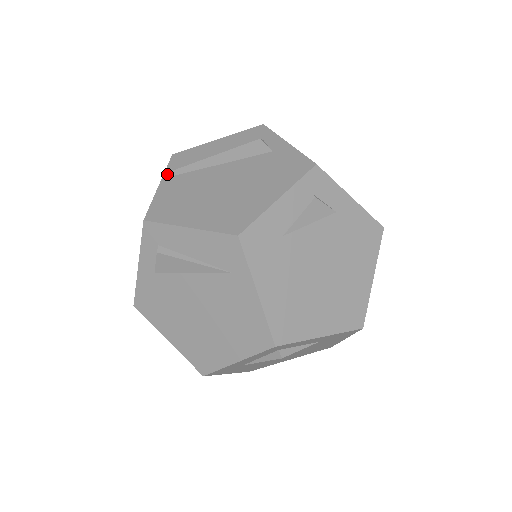
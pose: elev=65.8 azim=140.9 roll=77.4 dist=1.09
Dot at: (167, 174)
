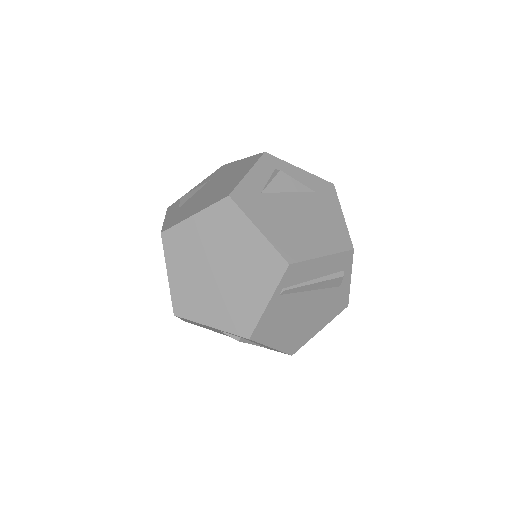
Dot at: (278, 292)
